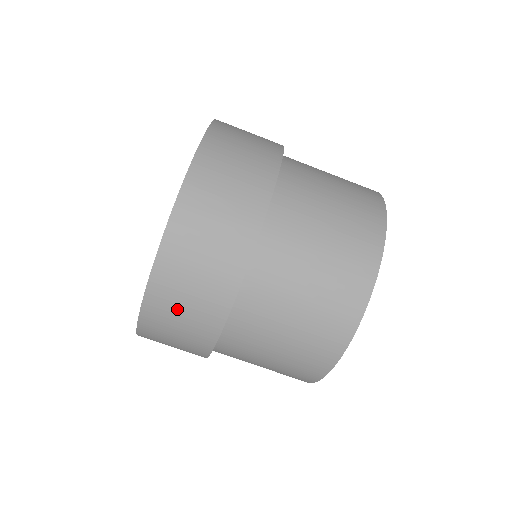
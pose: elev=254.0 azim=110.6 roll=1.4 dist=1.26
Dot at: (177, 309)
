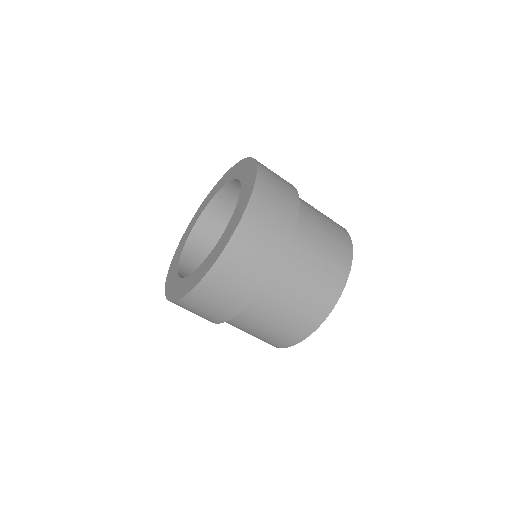
Dot at: occluded
